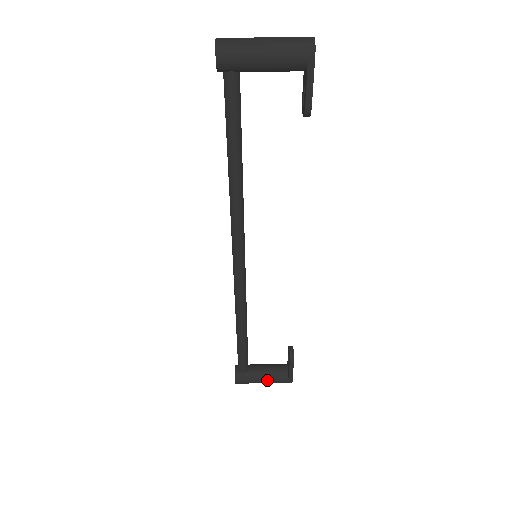
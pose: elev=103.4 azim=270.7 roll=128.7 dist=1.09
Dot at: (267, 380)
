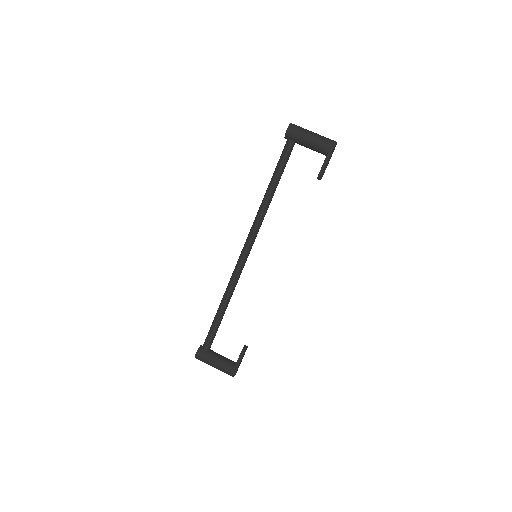
Dot at: (218, 364)
